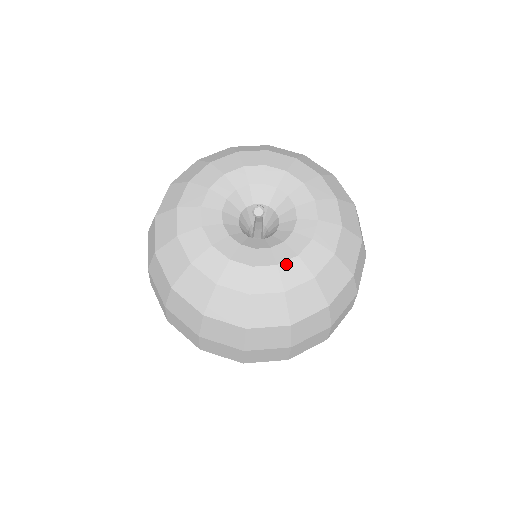
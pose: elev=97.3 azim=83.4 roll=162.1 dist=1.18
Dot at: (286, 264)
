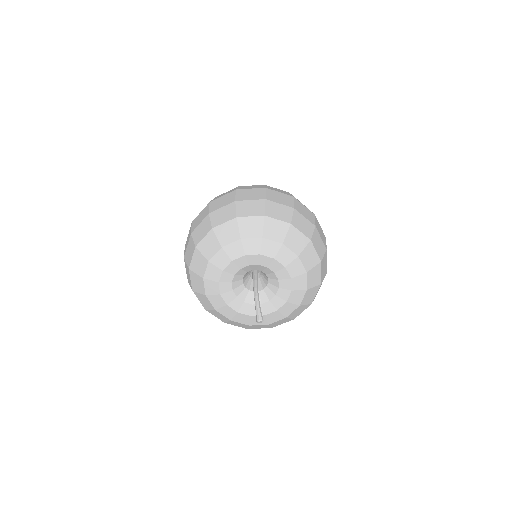
Dot at: (282, 308)
